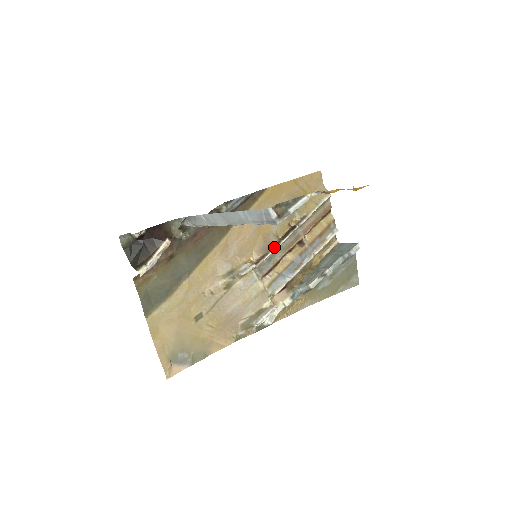
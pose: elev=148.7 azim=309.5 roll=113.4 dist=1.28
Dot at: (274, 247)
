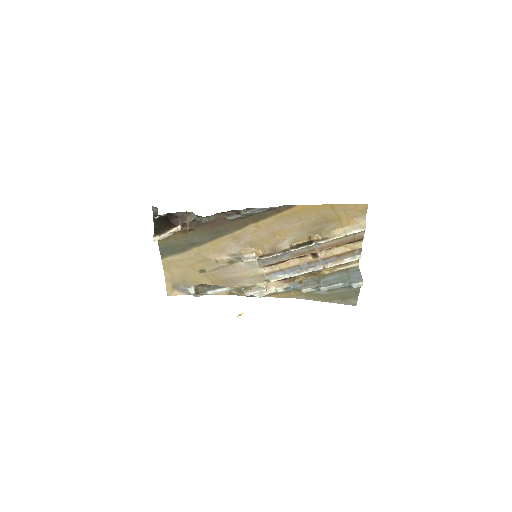
Dot at: (282, 252)
